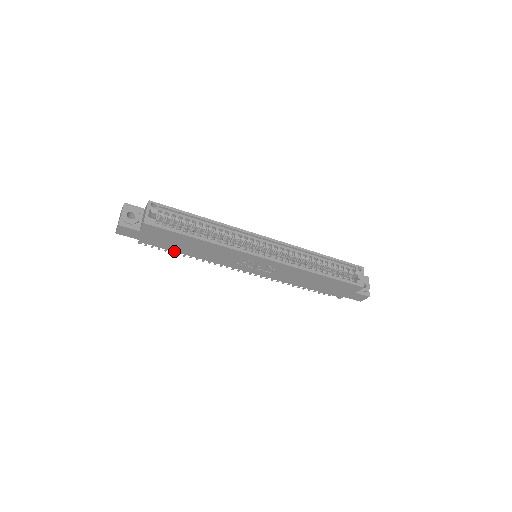
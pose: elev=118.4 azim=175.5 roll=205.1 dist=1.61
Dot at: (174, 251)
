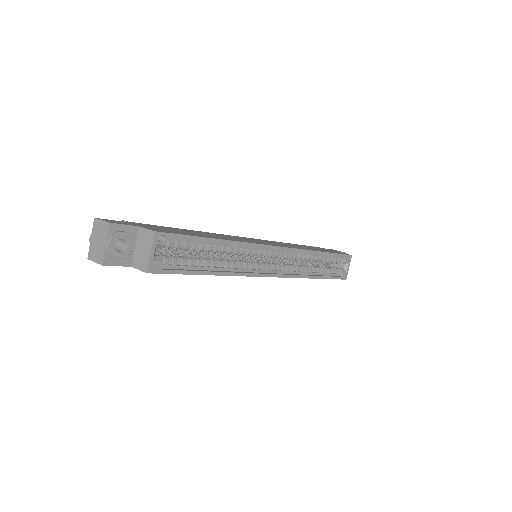
Dot at: occluded
